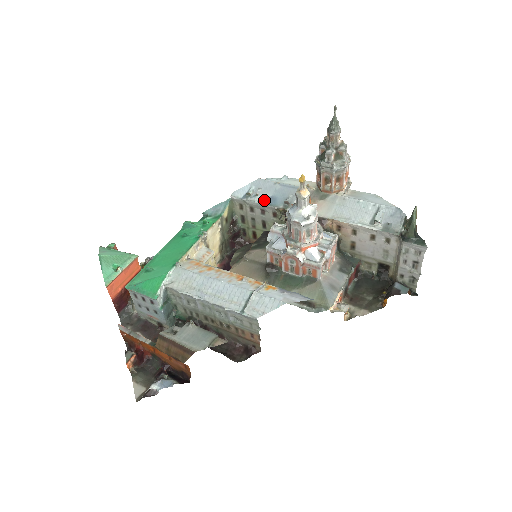
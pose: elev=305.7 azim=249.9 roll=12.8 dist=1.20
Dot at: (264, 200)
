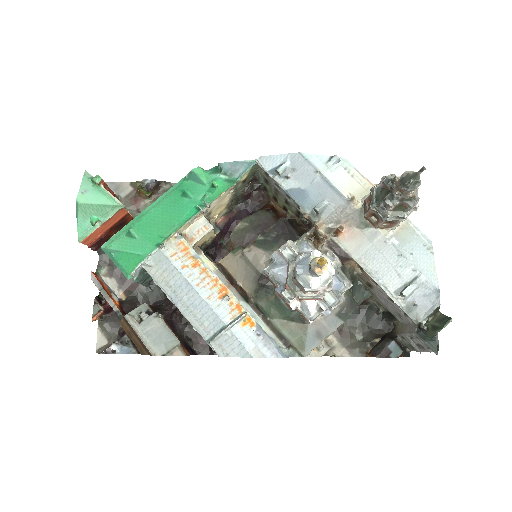
Dot at: (292, 190)
